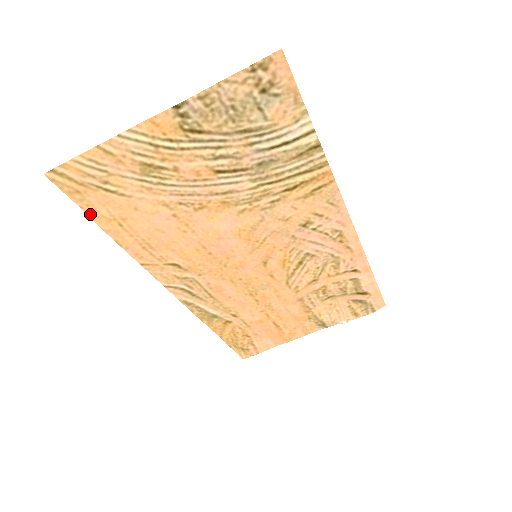
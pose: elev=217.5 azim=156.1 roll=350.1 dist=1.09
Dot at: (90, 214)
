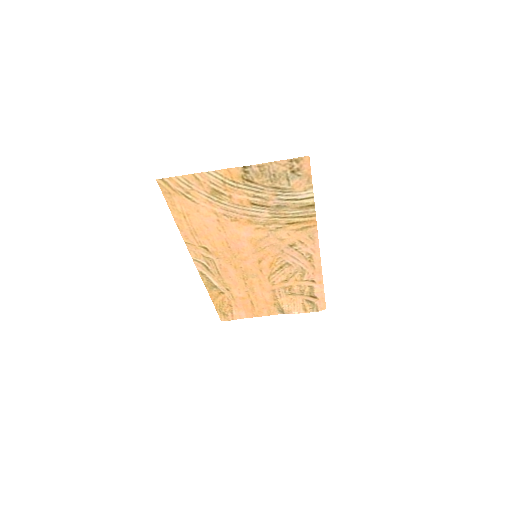
Dot at: (170, 207)
